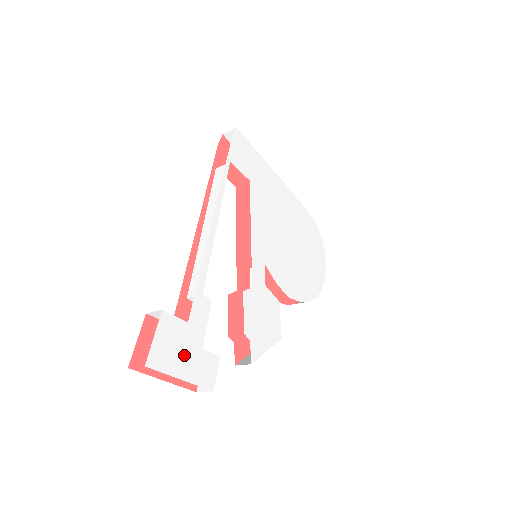
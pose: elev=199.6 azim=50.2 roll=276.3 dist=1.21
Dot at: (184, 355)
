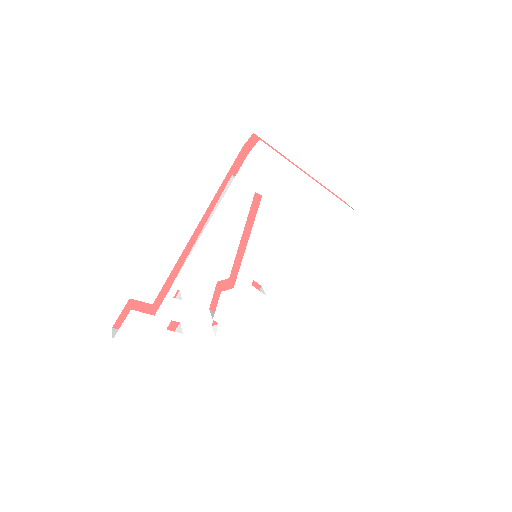
Dot at: (148, 333)
